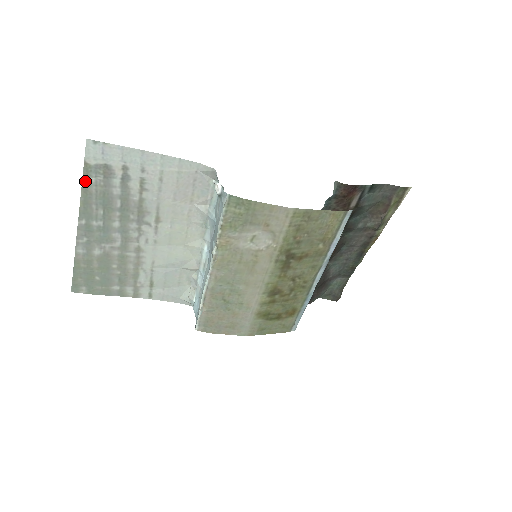
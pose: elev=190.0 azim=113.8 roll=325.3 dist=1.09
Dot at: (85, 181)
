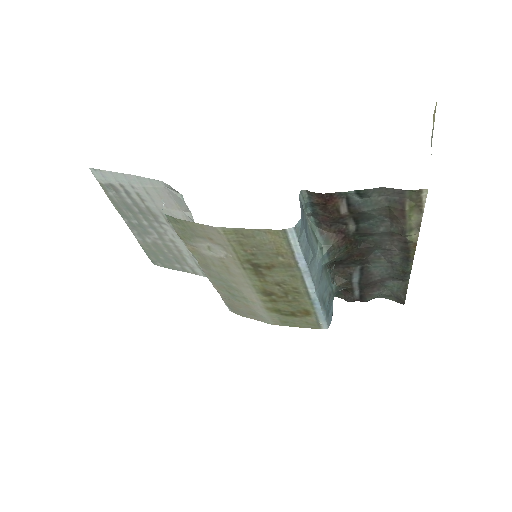
Dot at: (108, 194)
